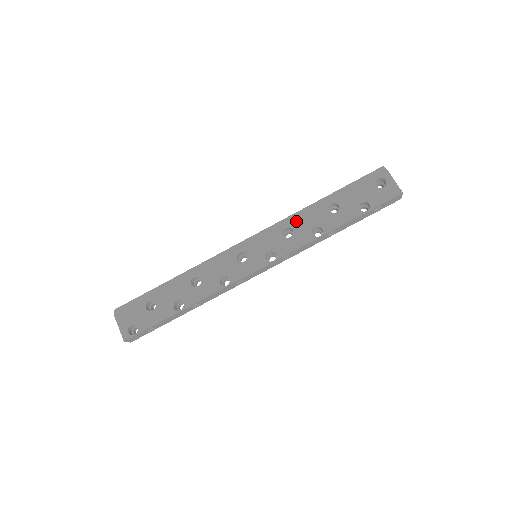
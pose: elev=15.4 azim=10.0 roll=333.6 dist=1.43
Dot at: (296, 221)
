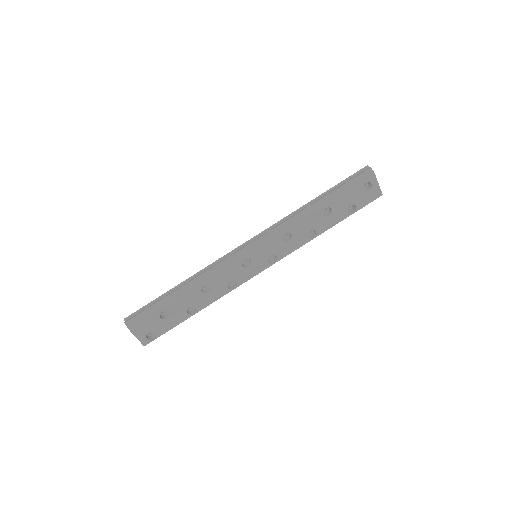
Dot at: (295, 226)
